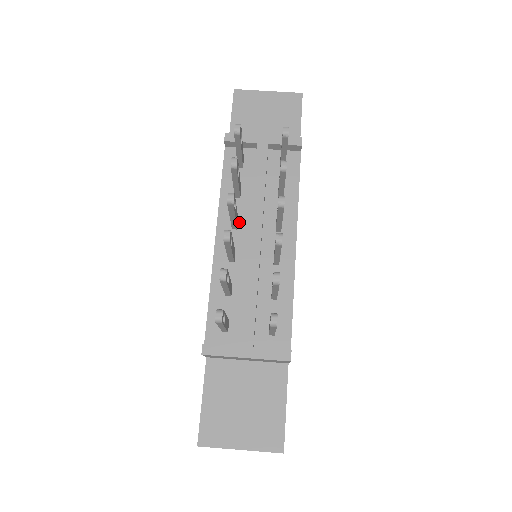
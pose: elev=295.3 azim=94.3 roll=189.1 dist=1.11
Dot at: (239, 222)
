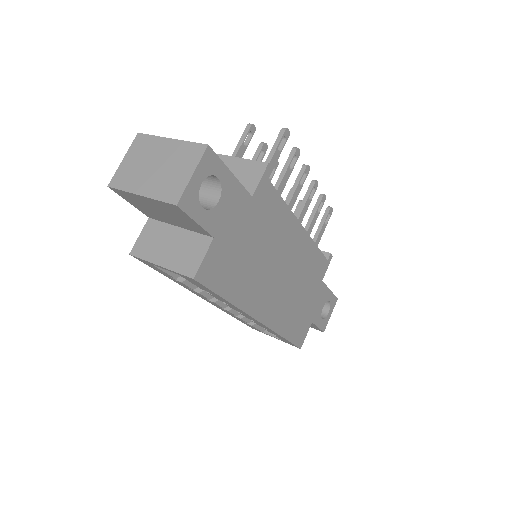
Dot at: occluded
